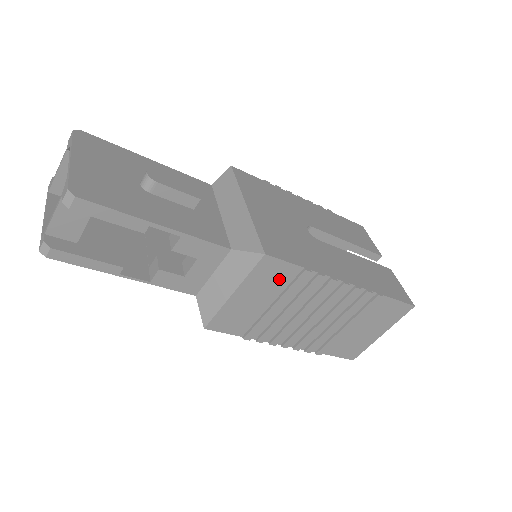
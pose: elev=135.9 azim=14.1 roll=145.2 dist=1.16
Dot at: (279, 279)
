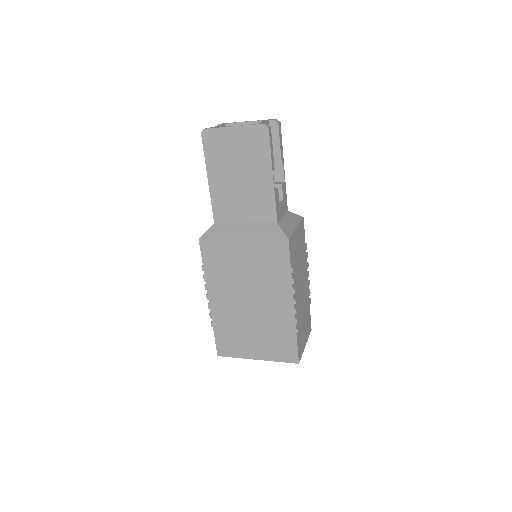
Dot at: (302, 239)
